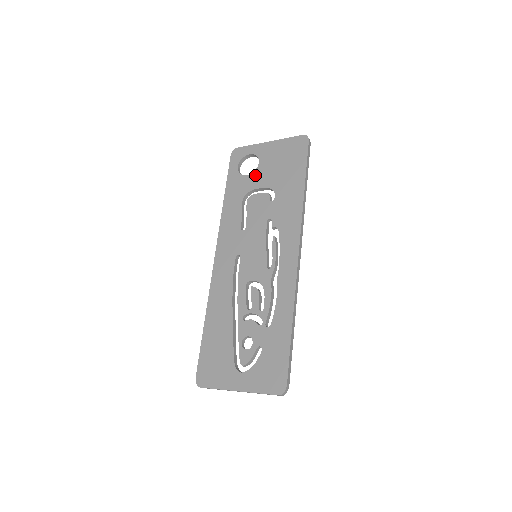
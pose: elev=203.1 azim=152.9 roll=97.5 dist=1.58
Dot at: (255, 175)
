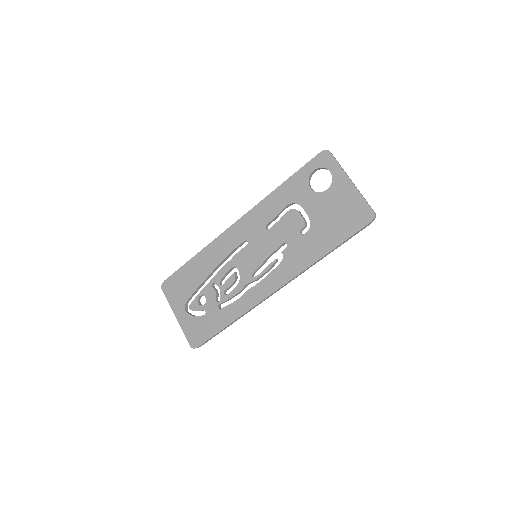
Dot at: (314, 196)
